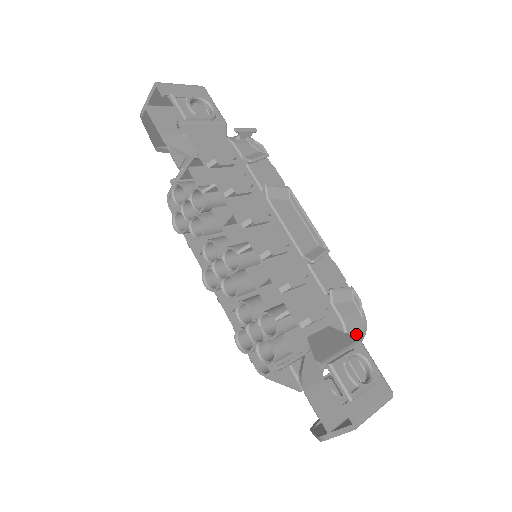
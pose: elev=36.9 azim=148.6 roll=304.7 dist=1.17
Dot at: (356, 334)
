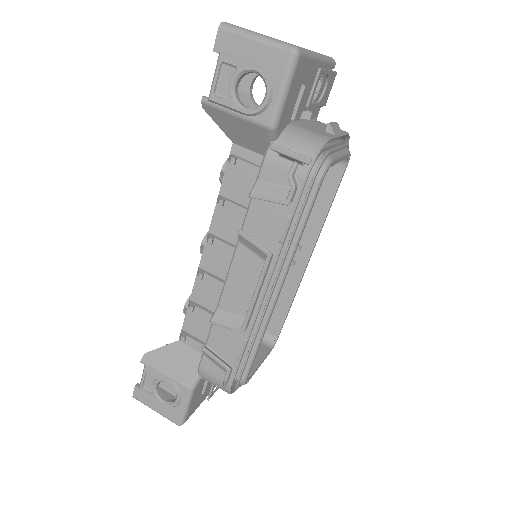
Dot at: (213, 384)
